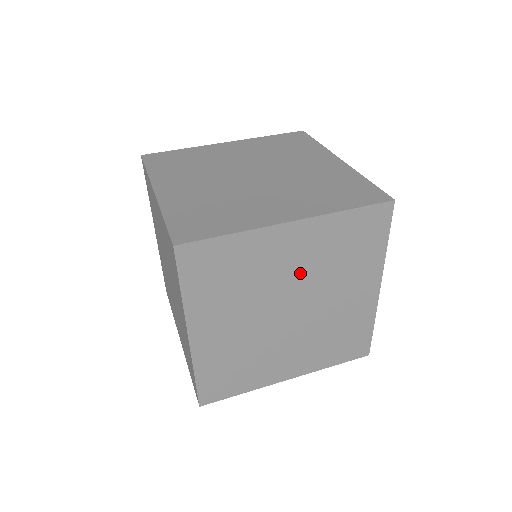
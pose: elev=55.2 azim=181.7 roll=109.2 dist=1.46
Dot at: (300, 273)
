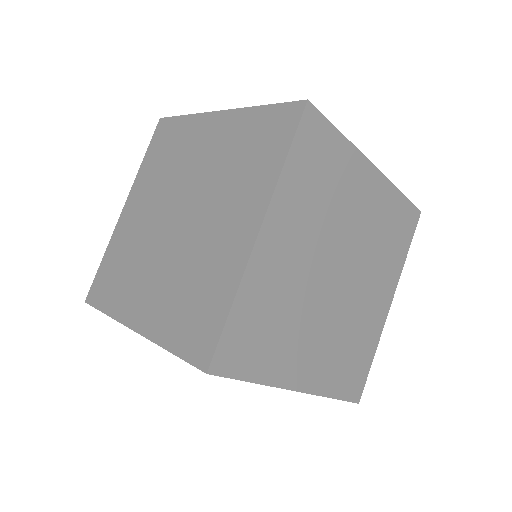
Dot at: (311, 247)
